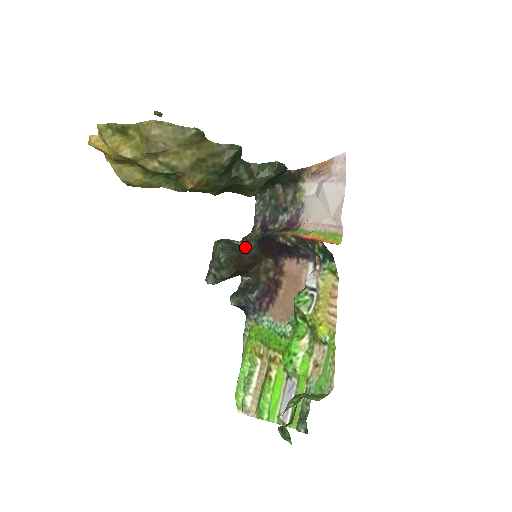
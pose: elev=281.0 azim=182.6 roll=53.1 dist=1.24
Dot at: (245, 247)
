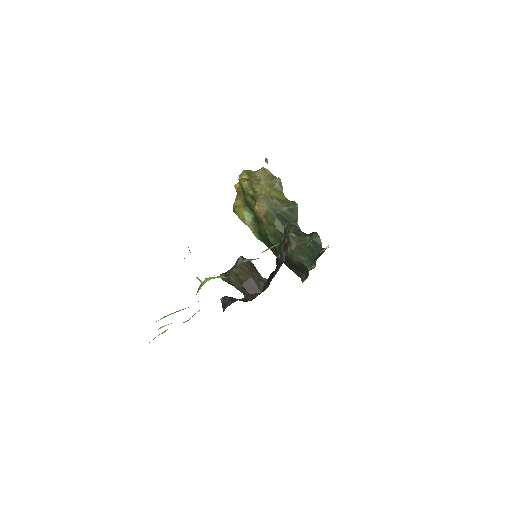
Dot at: (261, 276)
